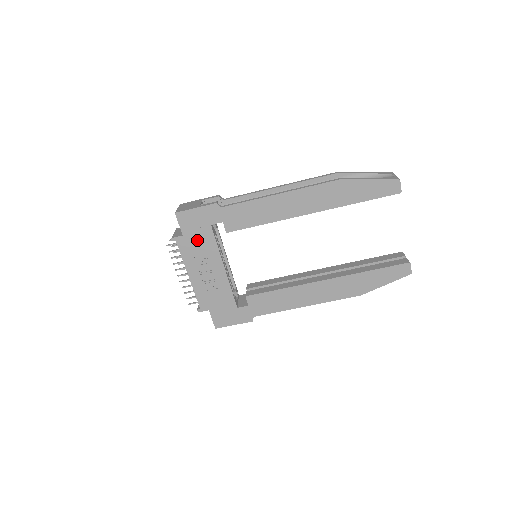
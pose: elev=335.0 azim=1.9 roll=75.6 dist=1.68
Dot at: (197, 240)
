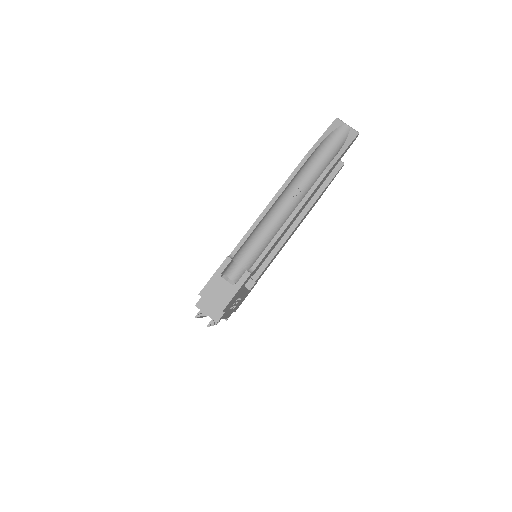
Dot at: (233, 302)
